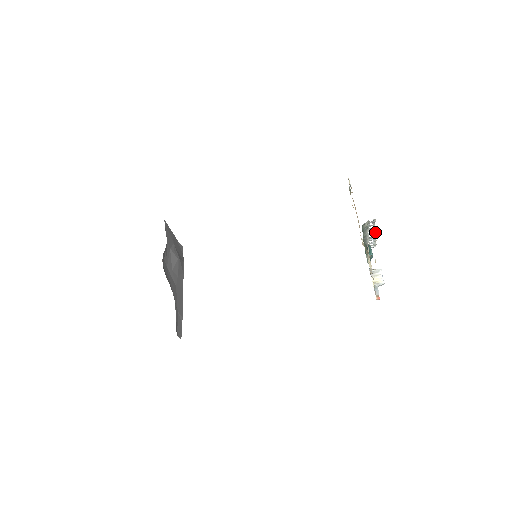
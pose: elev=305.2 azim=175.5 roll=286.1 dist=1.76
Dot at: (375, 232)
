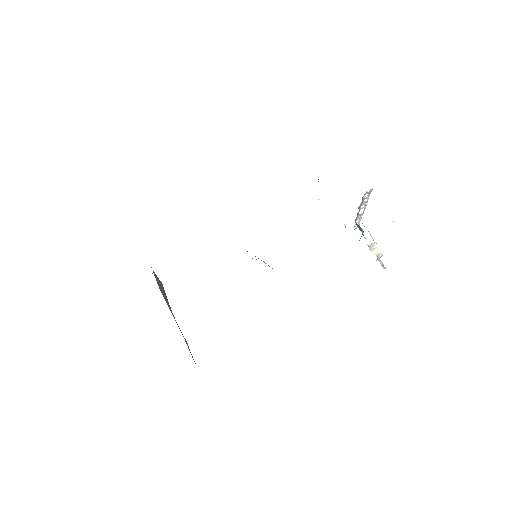
Dot at: (365, 207)
